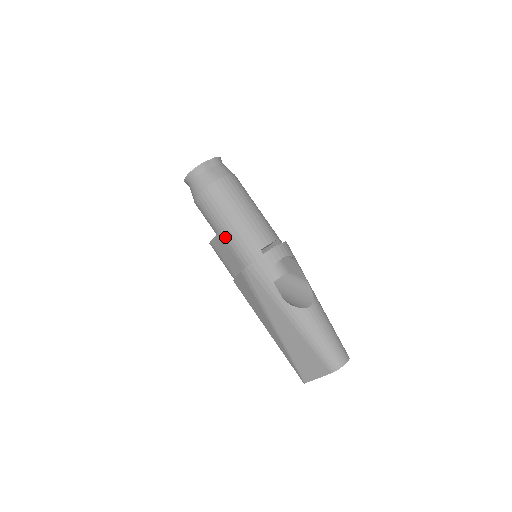
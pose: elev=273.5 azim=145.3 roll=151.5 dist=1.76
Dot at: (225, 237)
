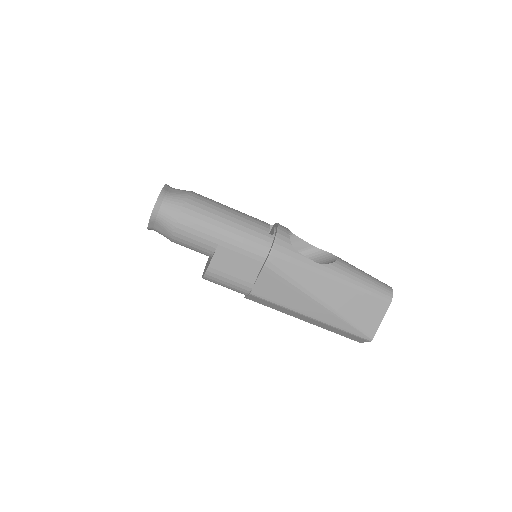
Dot at: (229, 243)
